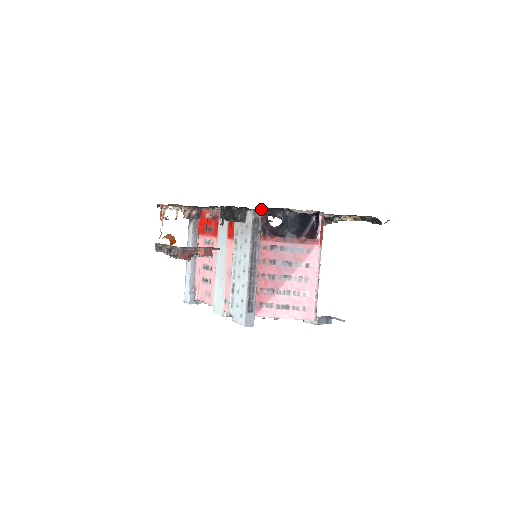
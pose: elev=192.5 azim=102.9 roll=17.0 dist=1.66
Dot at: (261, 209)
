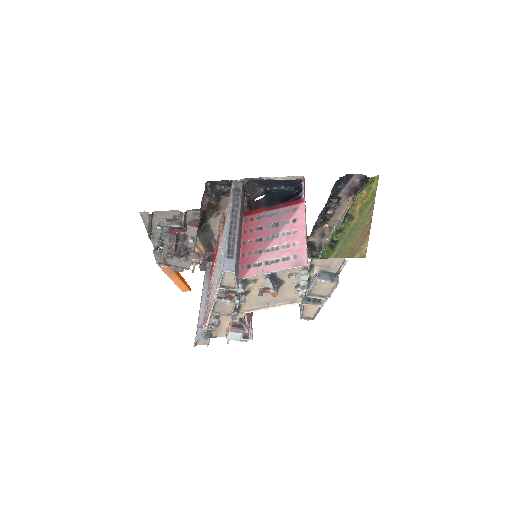
Dot at: (241, 182)
